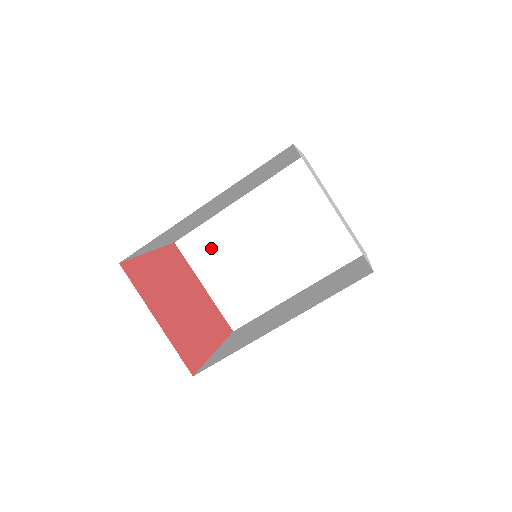
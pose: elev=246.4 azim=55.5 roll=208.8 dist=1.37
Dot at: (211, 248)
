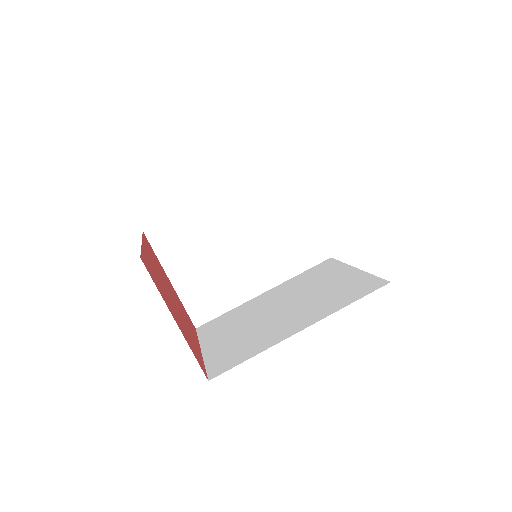
Dot at: (184, 241)
